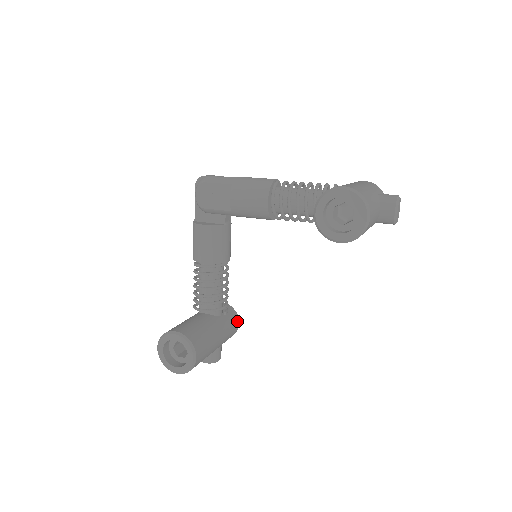
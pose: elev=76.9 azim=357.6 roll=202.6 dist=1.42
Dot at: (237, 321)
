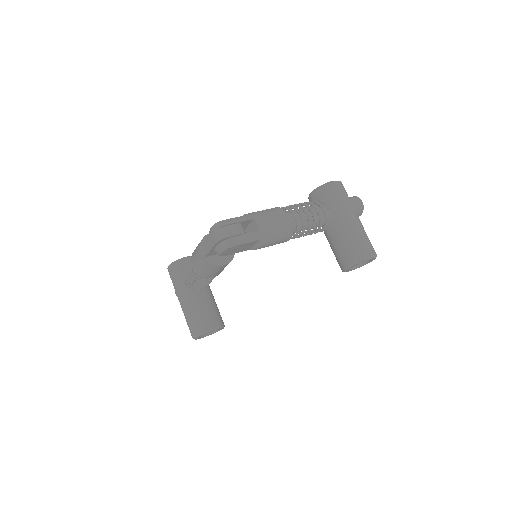
Dot at: occluded
